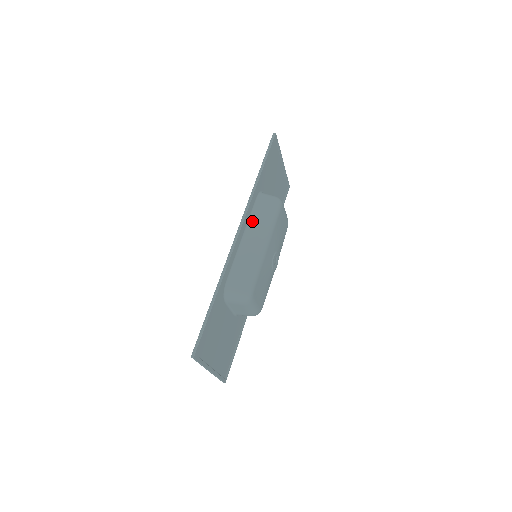
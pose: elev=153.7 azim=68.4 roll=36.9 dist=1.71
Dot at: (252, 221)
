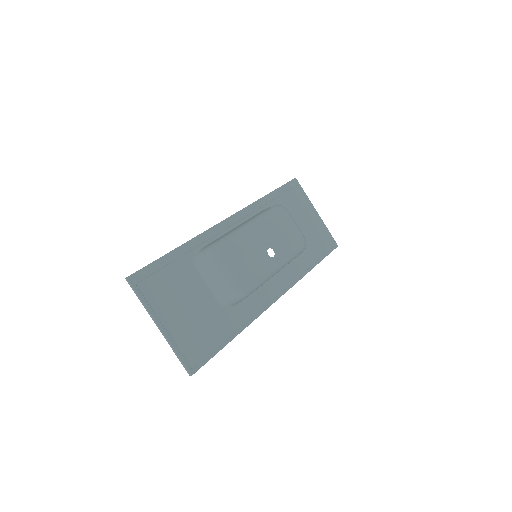
Dot at: occluded
